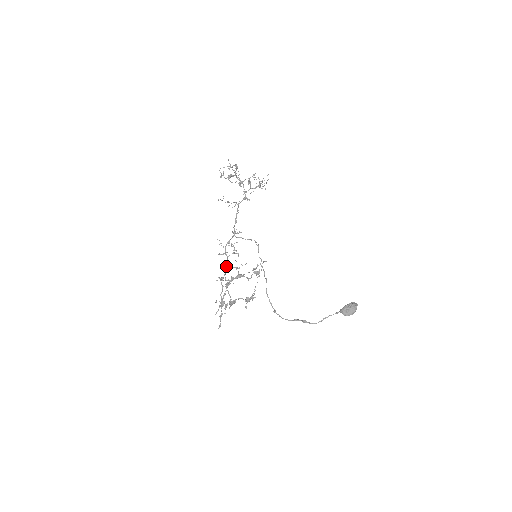
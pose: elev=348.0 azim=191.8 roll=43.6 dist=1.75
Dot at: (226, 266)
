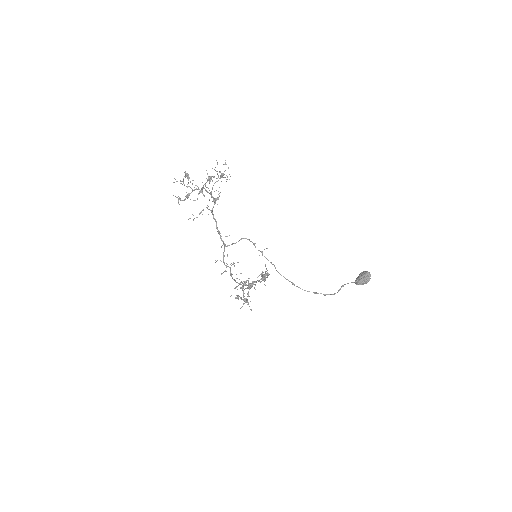
Dot at: occluded
